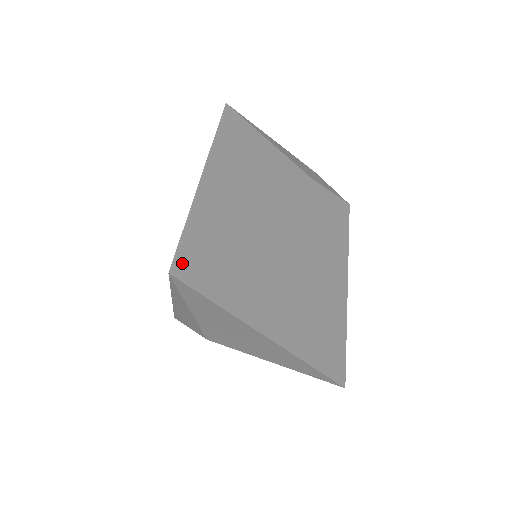
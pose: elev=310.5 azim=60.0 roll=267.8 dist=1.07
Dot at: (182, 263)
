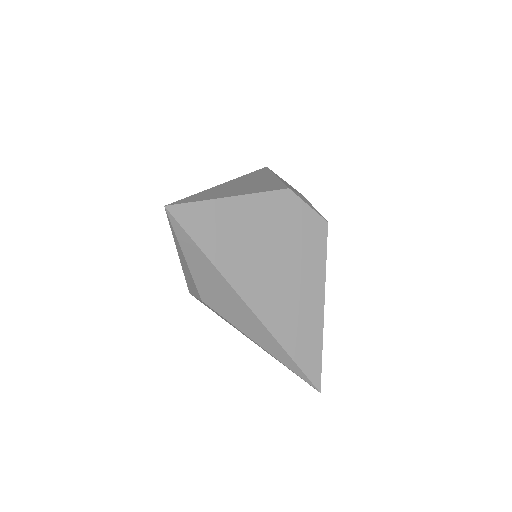
Dot at: (175, 204)
